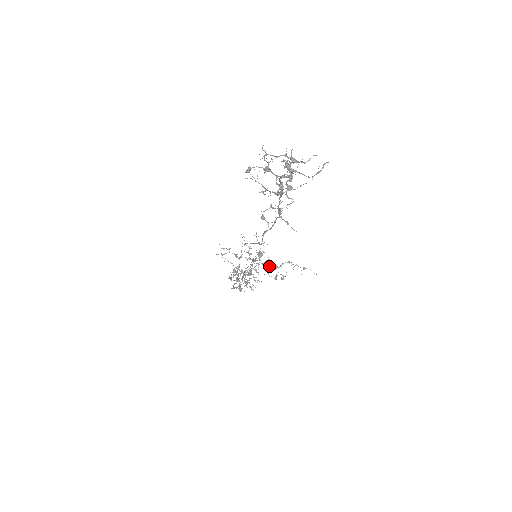
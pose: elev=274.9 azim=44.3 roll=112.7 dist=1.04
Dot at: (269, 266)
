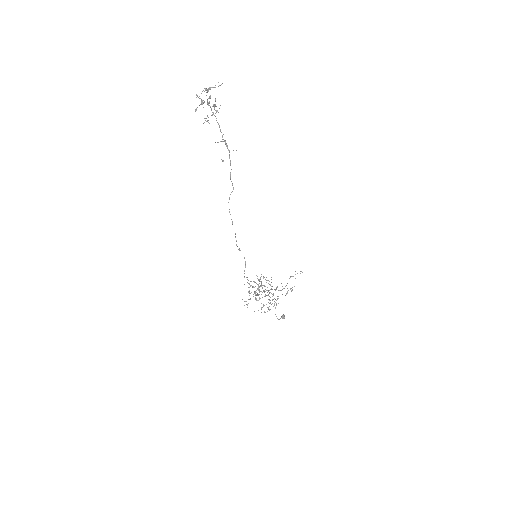
Dot at: (280, 290)
